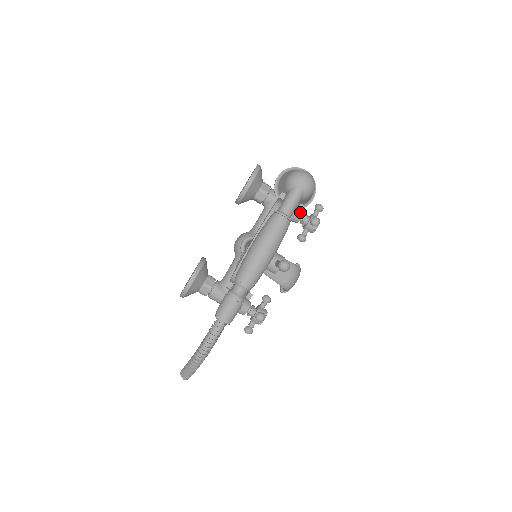
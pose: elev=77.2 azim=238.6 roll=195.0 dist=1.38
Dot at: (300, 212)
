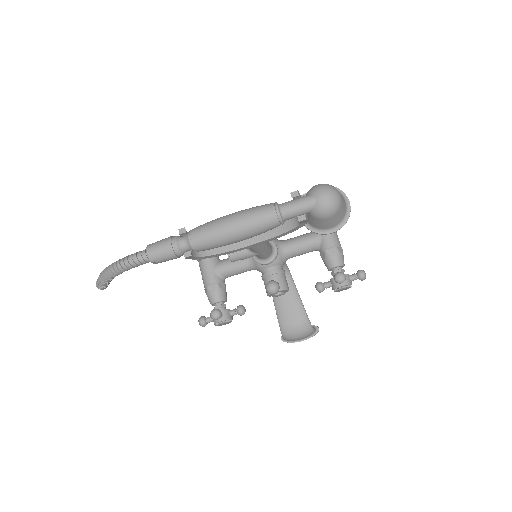
Dot at: (337, 261)
